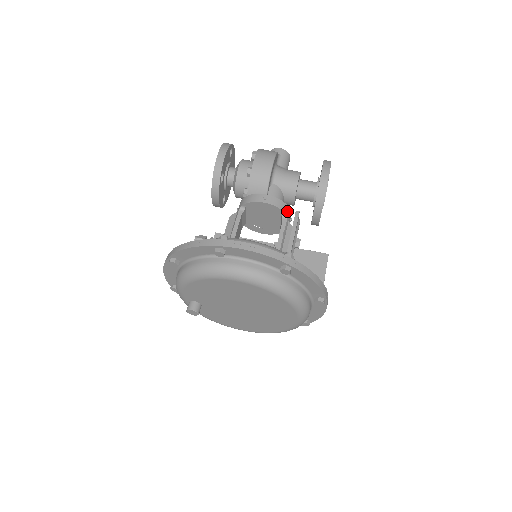
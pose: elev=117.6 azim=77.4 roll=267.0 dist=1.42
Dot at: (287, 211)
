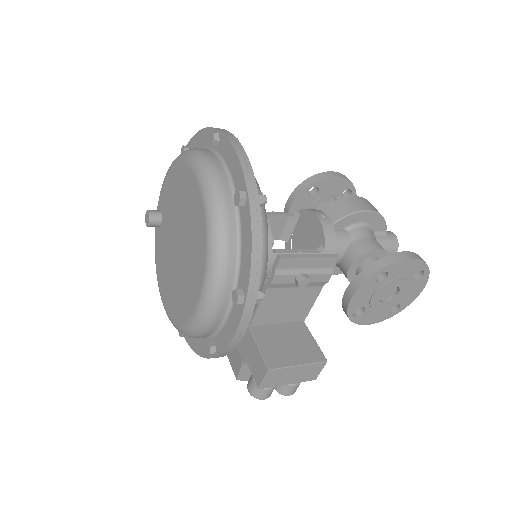
Dot at: (330, 249)
